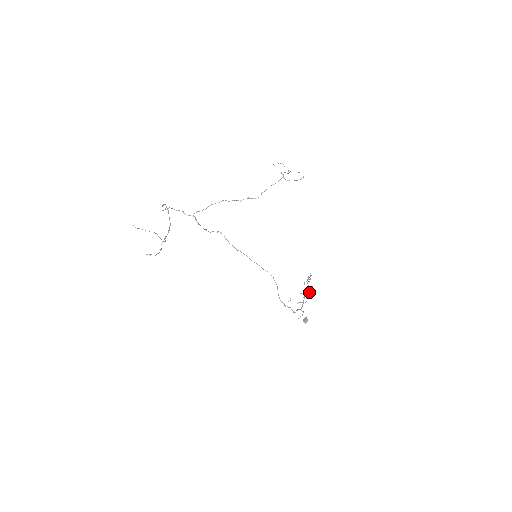
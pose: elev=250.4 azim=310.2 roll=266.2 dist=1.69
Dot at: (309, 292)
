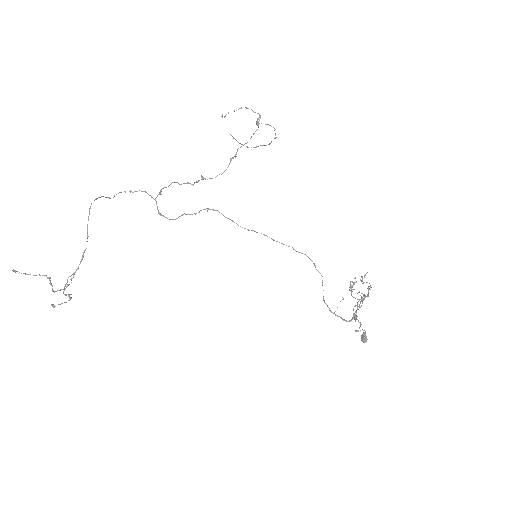
Dot at: (357, 306)
